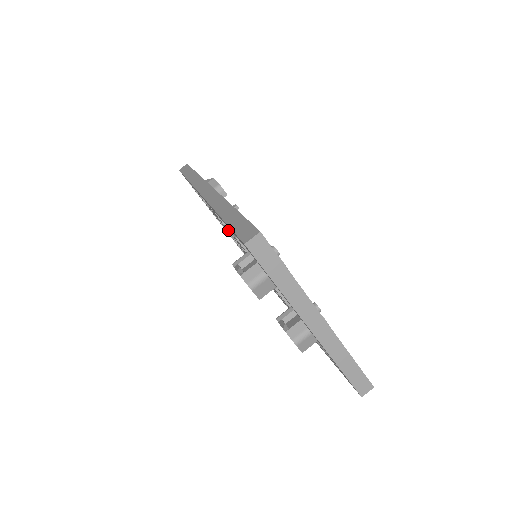
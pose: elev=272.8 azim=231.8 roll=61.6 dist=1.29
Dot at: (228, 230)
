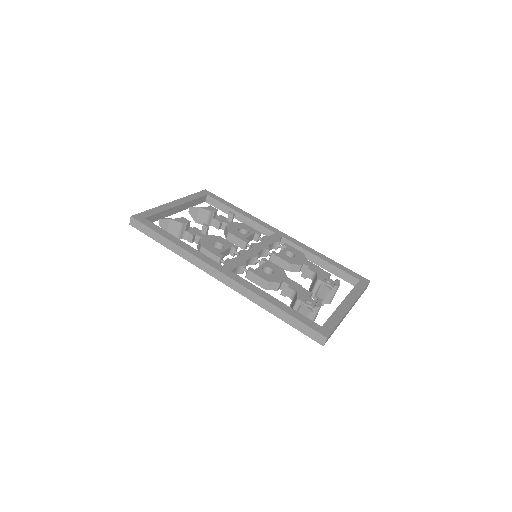
Dot at: (241, 272)
